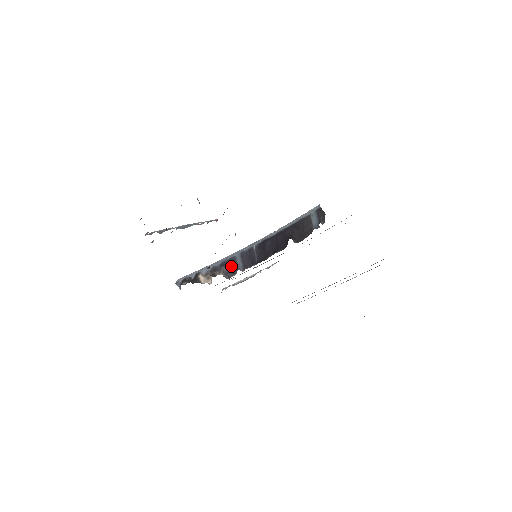
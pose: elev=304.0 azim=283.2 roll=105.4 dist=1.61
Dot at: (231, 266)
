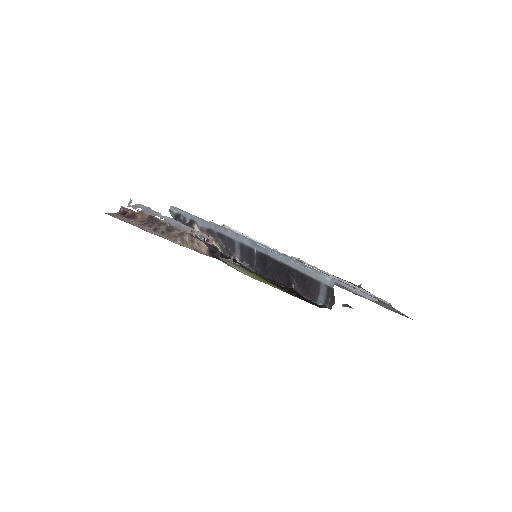
Dot at: (228, 246)
